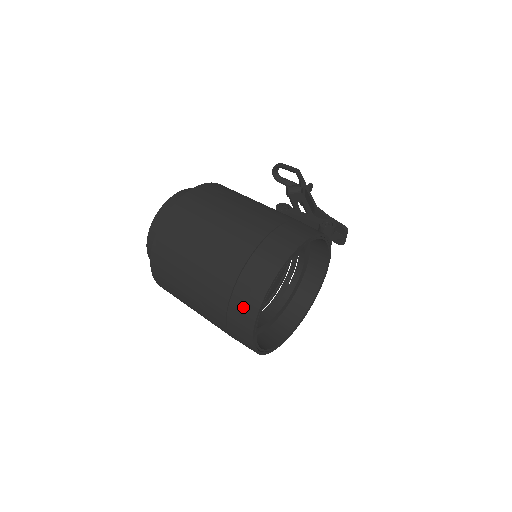
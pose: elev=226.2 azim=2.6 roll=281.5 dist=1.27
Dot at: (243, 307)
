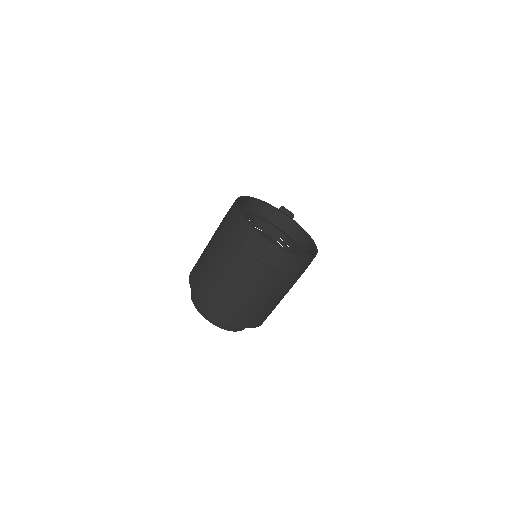
Dot at: (245, 236)
